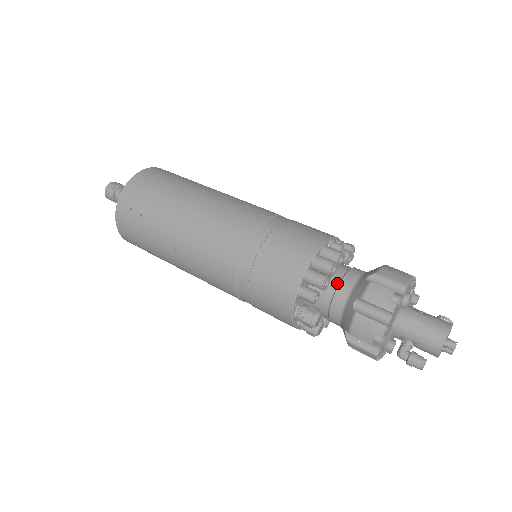
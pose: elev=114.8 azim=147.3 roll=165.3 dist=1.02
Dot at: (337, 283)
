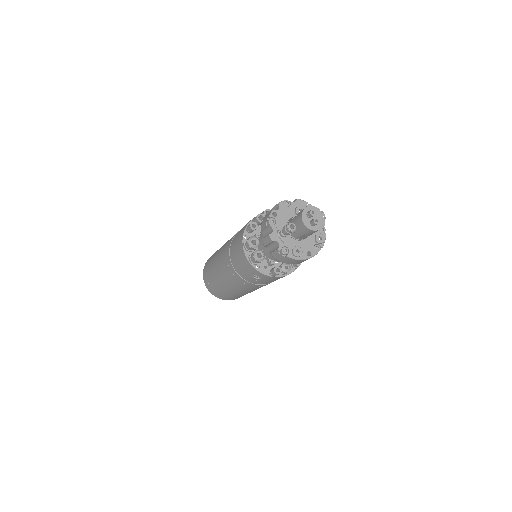
Dot at: occluded
